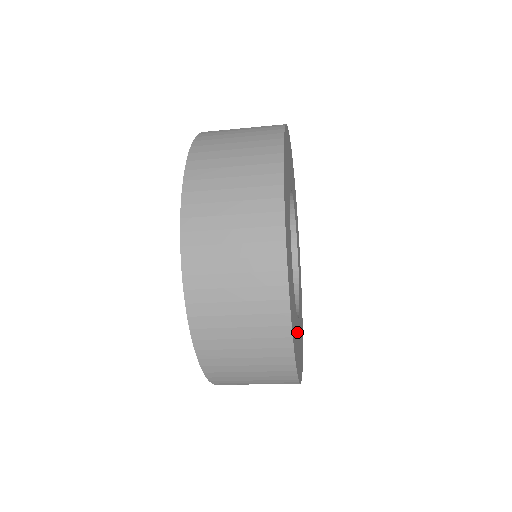
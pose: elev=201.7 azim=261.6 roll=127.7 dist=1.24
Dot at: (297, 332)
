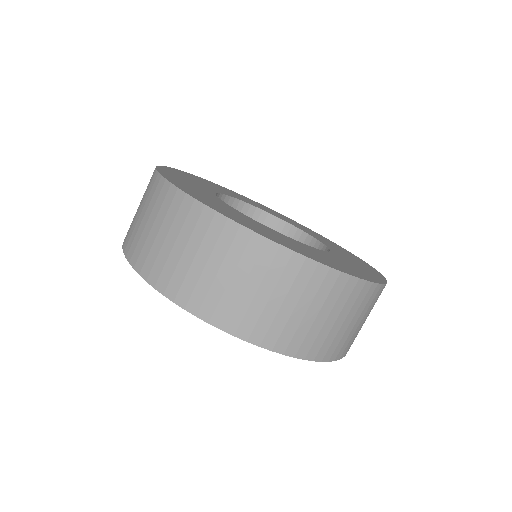
Dot at: (288, 240)
